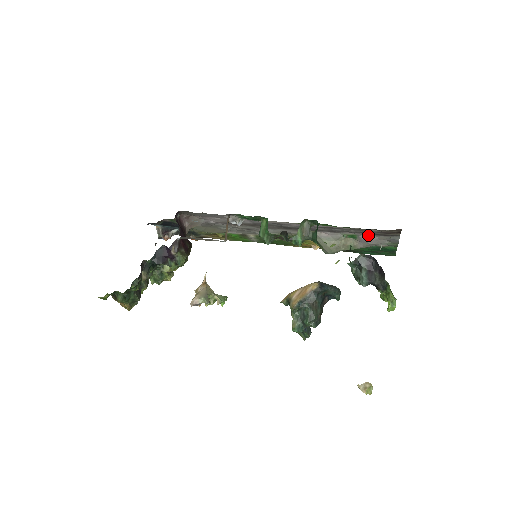
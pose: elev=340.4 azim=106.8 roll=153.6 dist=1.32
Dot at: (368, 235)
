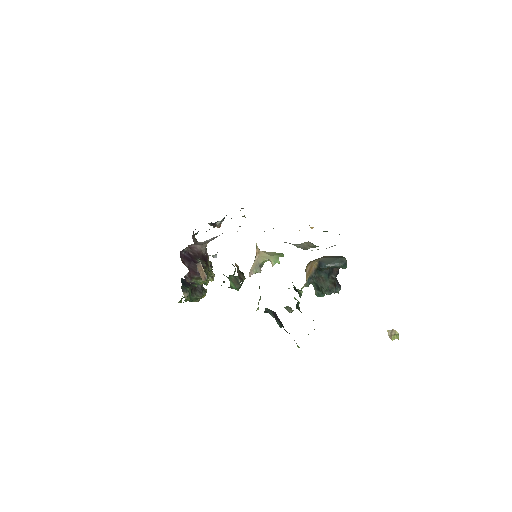
Dot at: occluded
